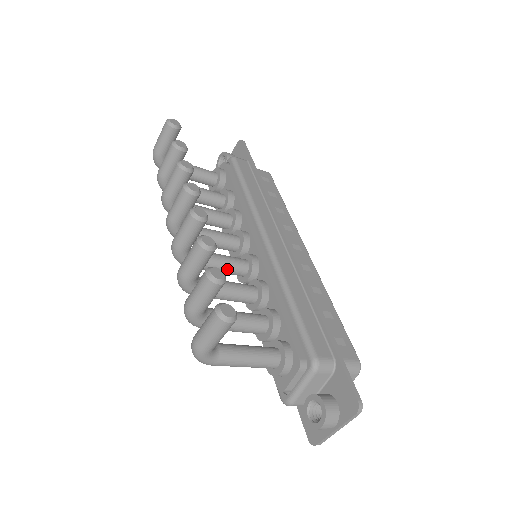
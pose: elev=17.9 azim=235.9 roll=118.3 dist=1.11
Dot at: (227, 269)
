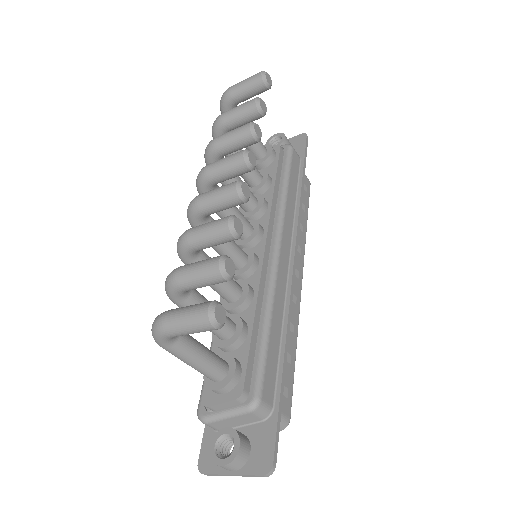
Dot at: (226, 254)
